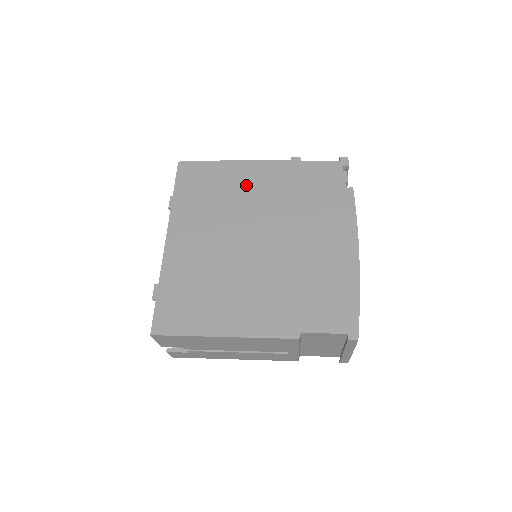
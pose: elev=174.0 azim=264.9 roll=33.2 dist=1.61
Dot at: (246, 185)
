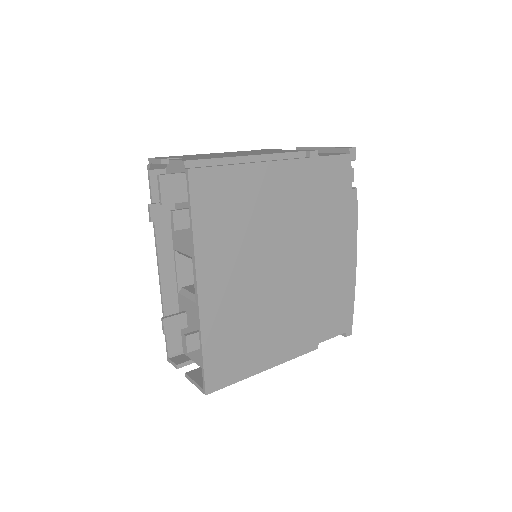
Dot at: (270, 198)
